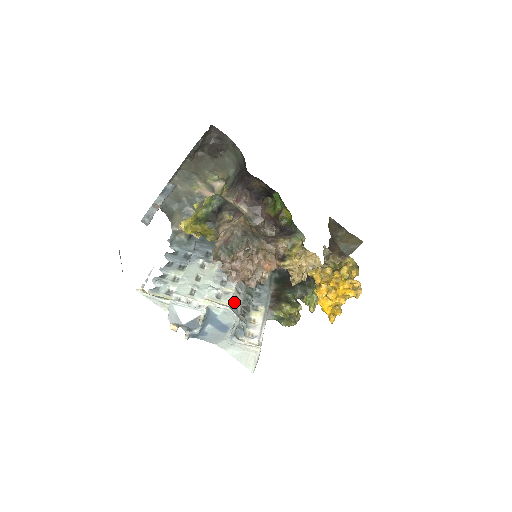
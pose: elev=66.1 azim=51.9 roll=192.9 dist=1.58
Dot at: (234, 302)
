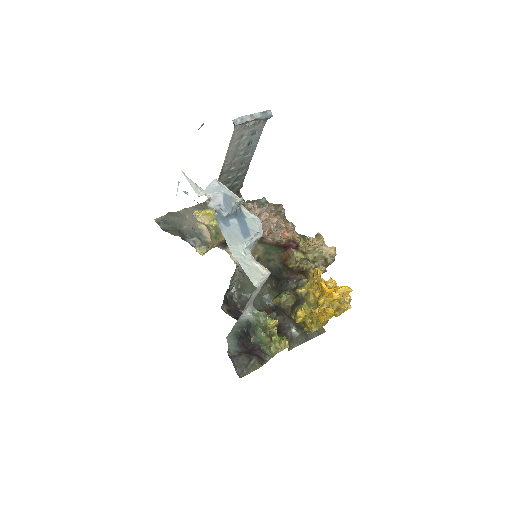
Dot at: occluded
